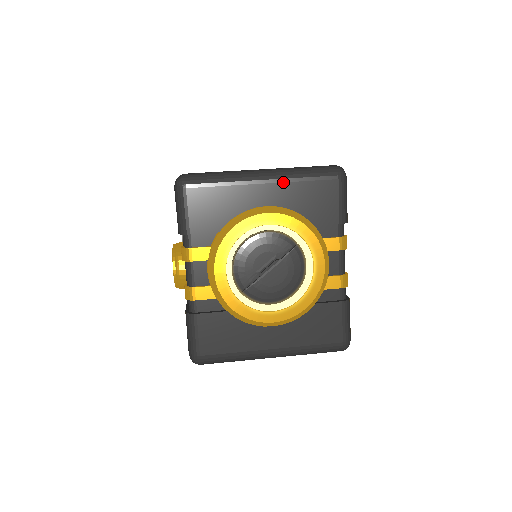
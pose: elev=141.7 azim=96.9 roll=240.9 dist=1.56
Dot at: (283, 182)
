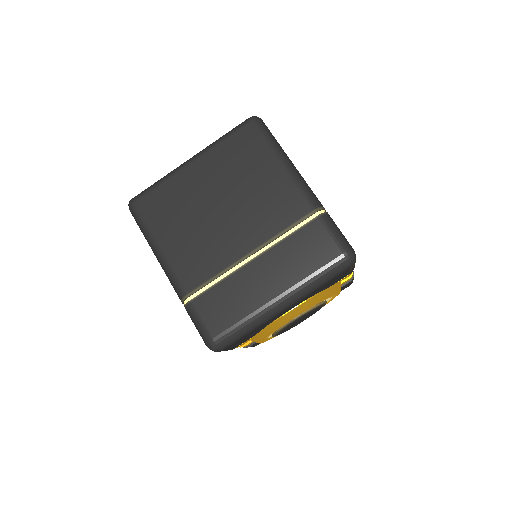
Dot at: occluded
